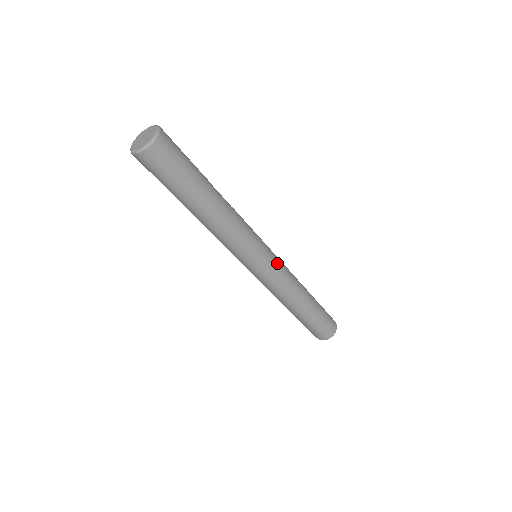
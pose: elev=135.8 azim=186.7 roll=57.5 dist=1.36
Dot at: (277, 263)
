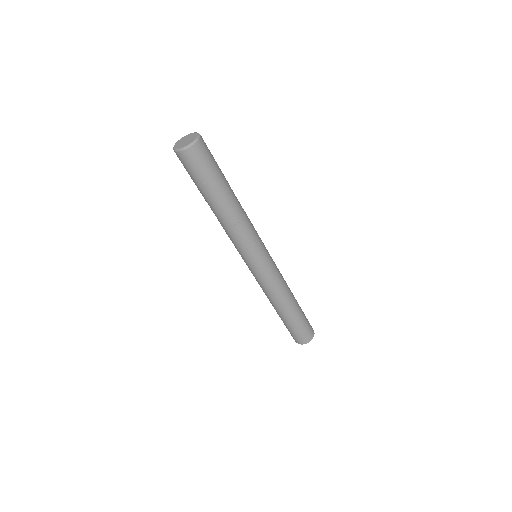
Dot at: (269, 270)
